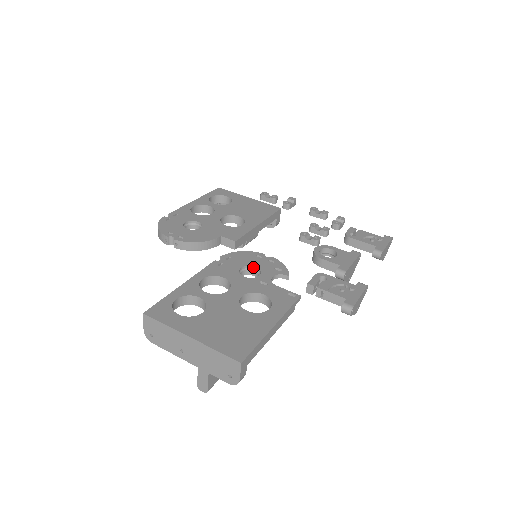
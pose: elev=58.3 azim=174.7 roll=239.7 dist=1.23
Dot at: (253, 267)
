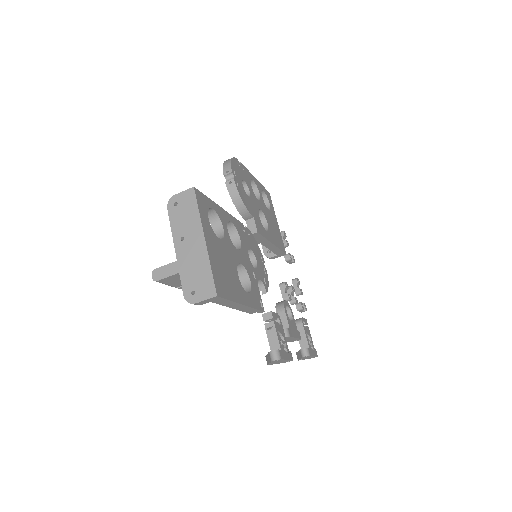
Dot at: (255, 259)
